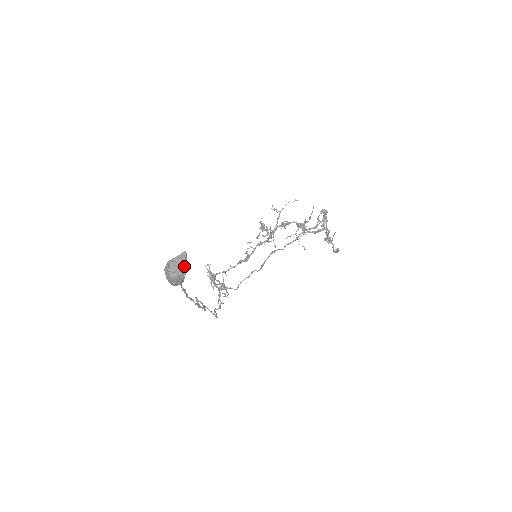
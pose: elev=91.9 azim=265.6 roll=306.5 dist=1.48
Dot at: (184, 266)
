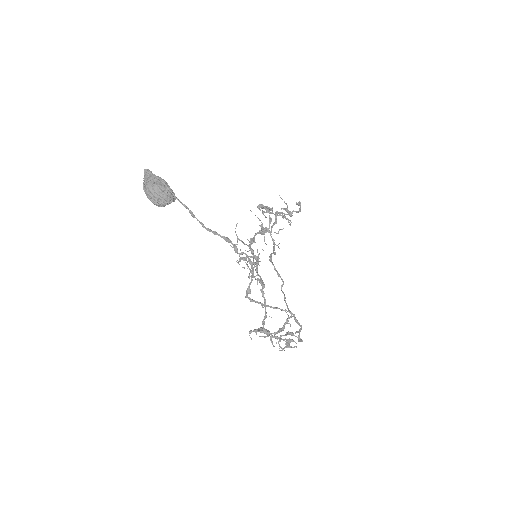
Dot at: (157, 178)
